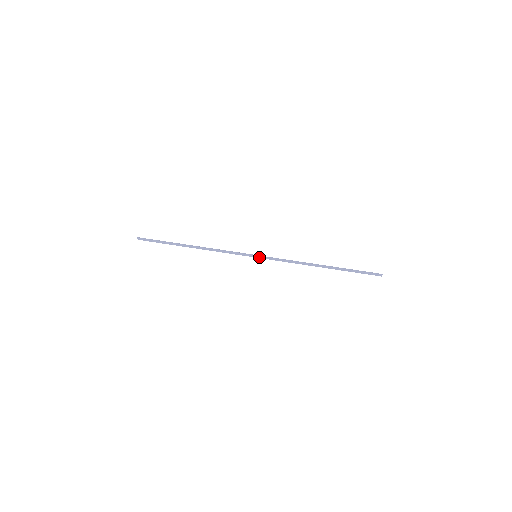
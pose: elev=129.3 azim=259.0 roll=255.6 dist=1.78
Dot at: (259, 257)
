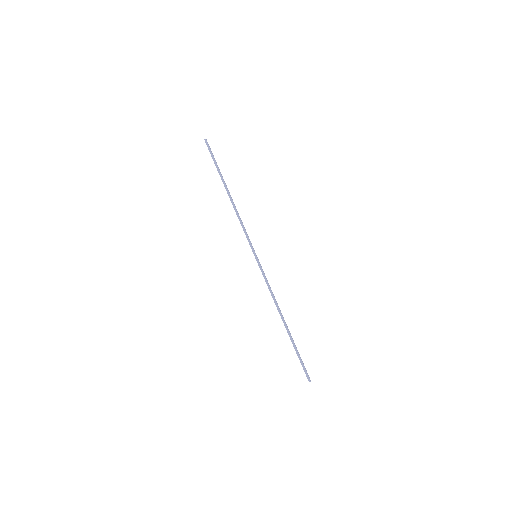
Dot at: (258, 259)
